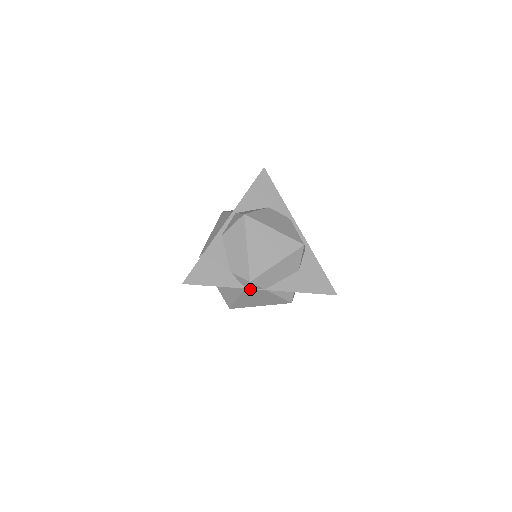
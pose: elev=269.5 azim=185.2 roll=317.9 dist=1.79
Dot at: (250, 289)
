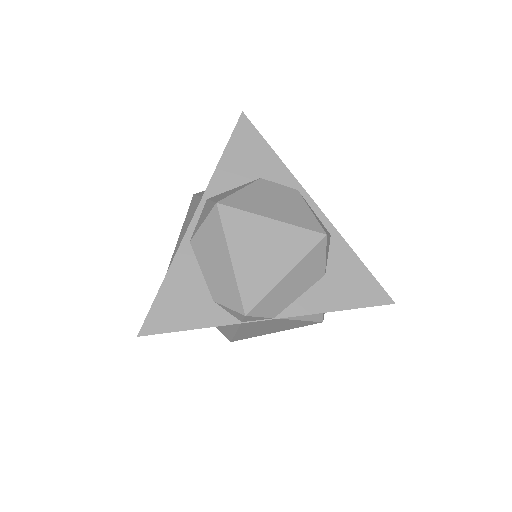
Dot at: (250, 322)
